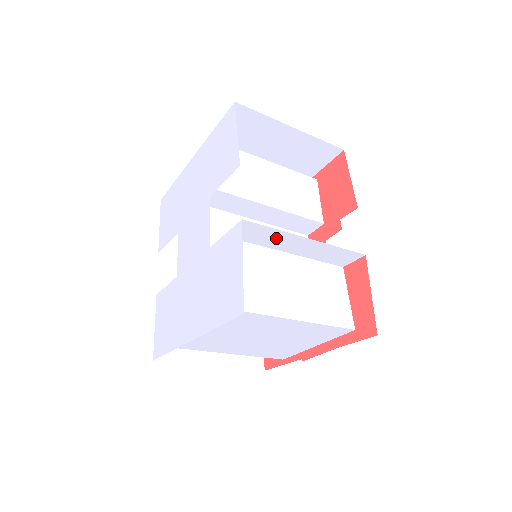
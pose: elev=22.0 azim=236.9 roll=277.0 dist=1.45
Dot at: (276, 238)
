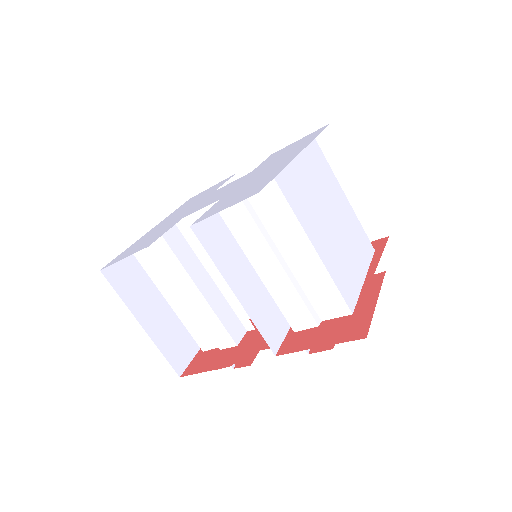
Dot at: occluded
